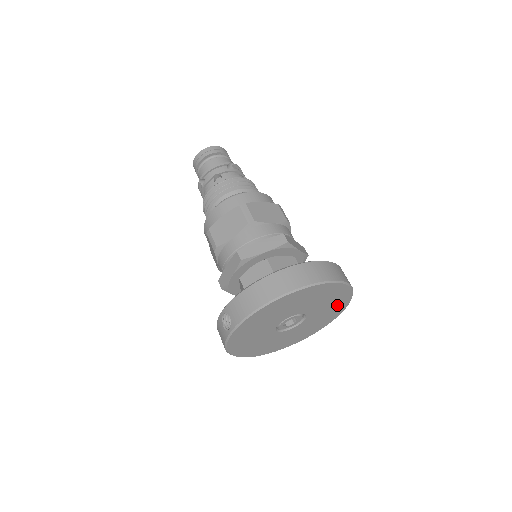
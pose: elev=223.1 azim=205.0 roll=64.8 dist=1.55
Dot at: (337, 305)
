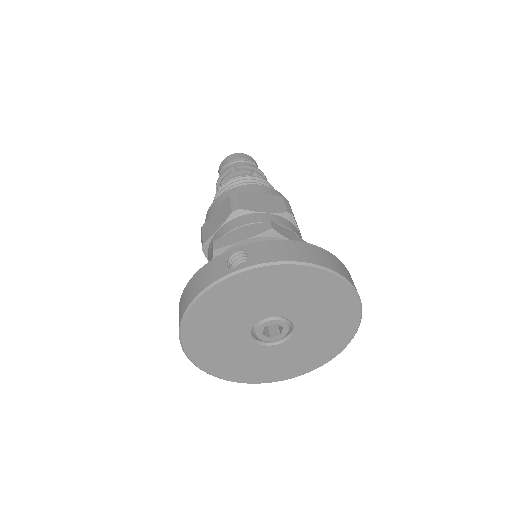
Dot at: (316, 355)
